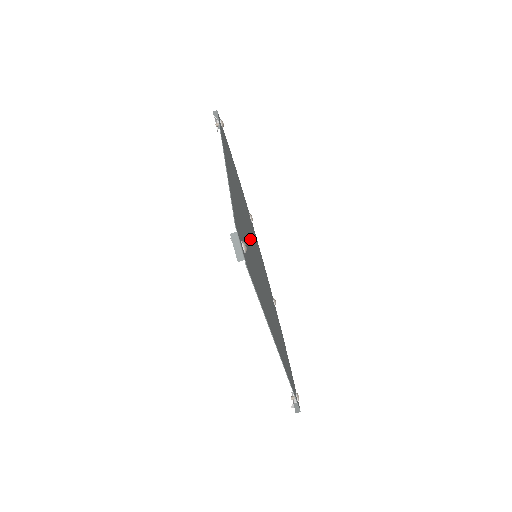
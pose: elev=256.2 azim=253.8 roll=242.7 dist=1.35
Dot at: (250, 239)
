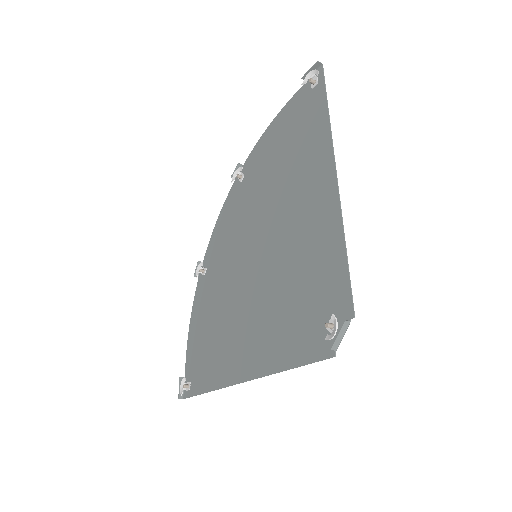
Dot at: (273, 247)
